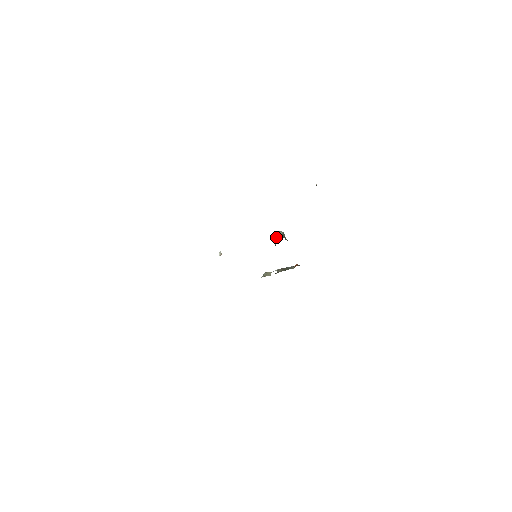
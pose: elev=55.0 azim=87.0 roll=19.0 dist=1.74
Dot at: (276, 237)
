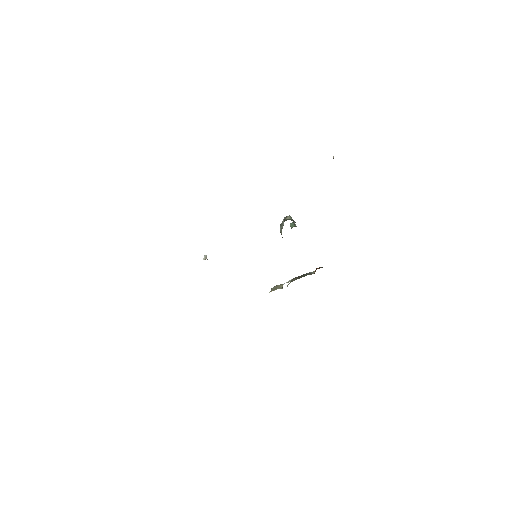
Dot at: (282, 225)
